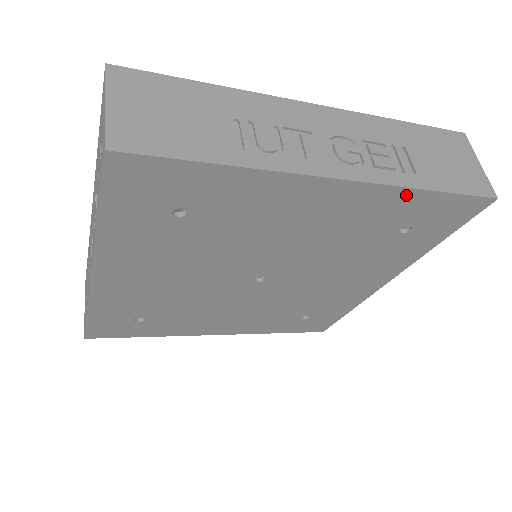
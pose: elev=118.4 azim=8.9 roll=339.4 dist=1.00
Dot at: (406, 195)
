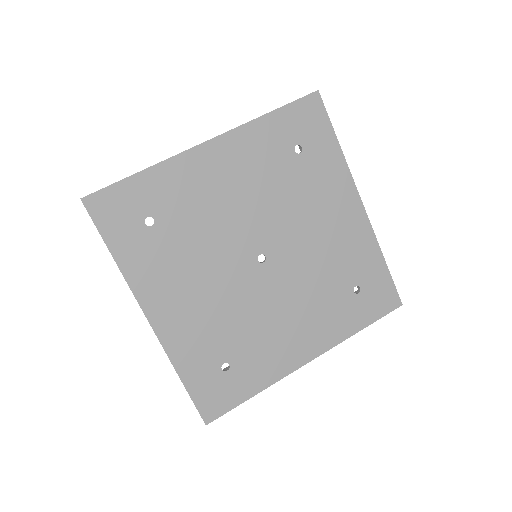
Dot at: (375, 251)
